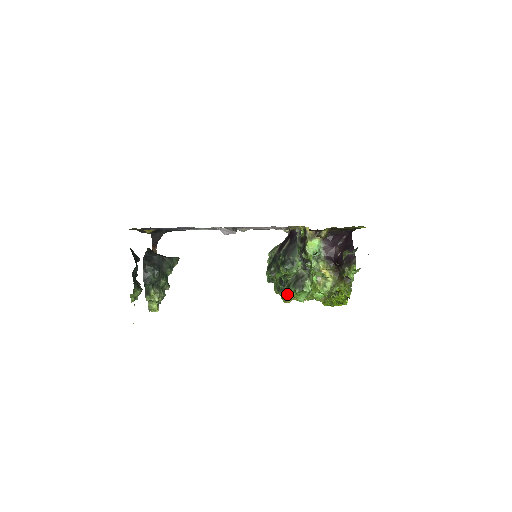
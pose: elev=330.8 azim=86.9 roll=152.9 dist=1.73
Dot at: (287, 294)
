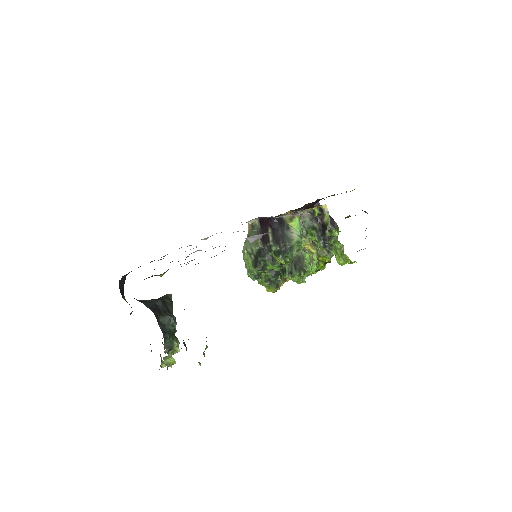
Dot at: (279, 283)
